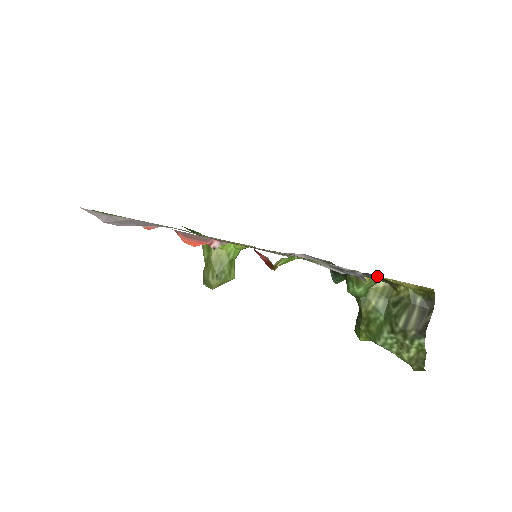
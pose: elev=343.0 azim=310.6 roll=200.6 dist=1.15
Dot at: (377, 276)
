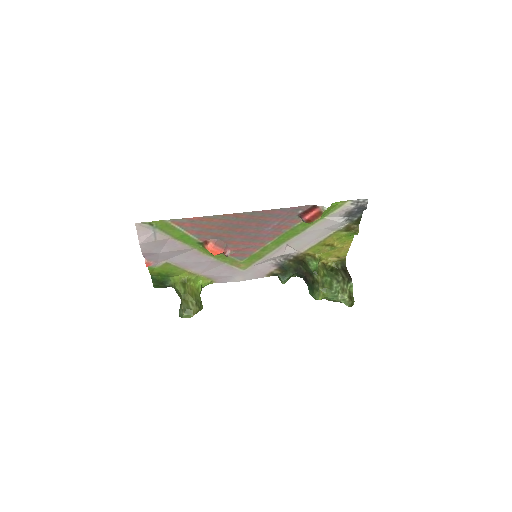
Dot at: (359, 215)
